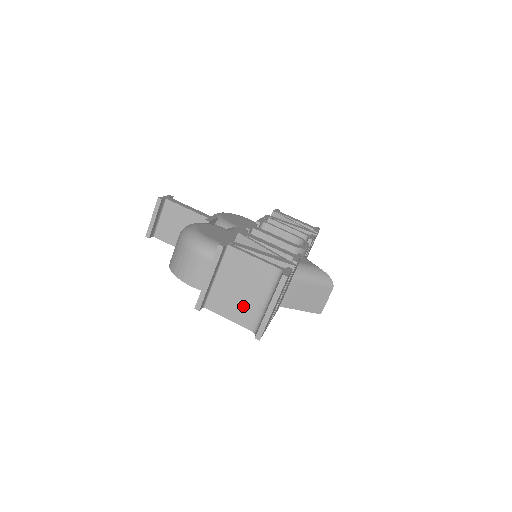
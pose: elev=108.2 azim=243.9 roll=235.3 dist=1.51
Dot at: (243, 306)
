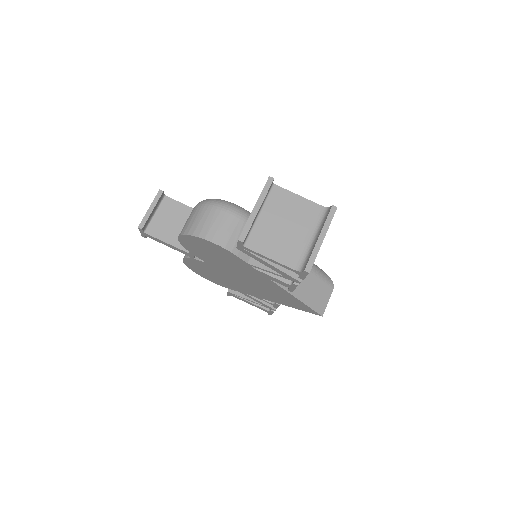
Dot at: (287, 244)
